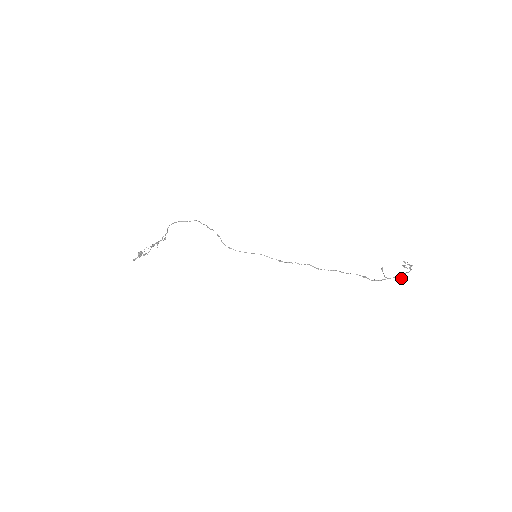
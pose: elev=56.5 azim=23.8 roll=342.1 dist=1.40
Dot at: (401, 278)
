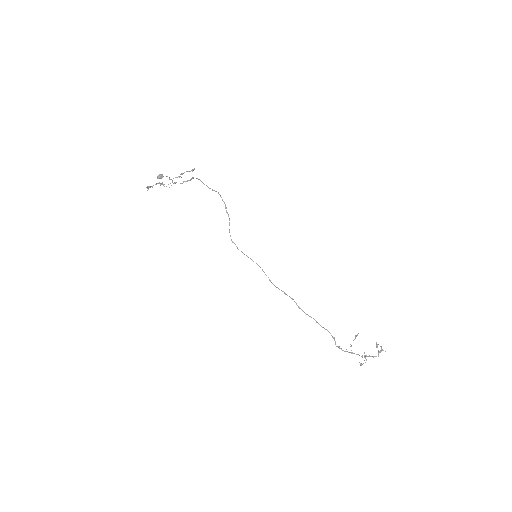
Dot at: (360, 363)
